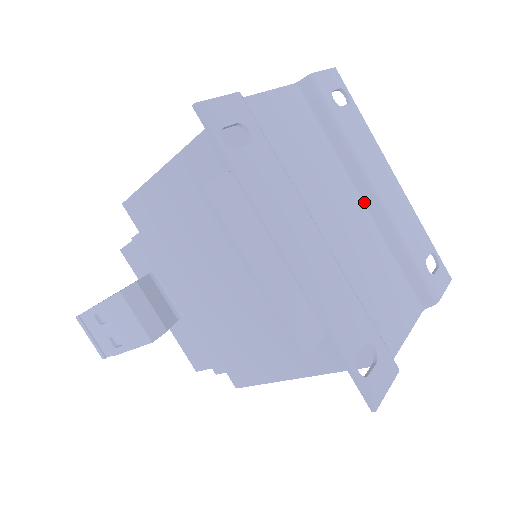
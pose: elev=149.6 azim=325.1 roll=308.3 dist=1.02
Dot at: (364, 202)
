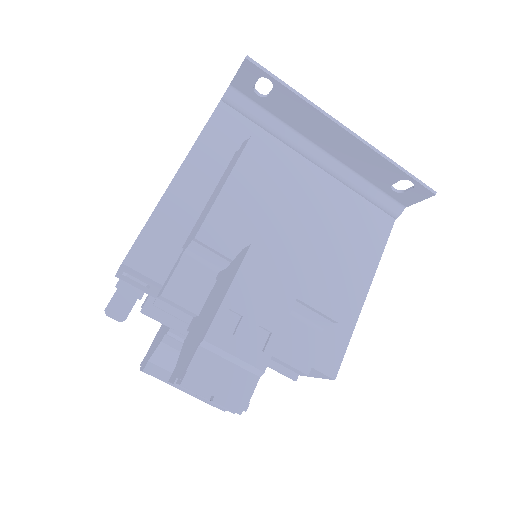
Dot at: occluded
